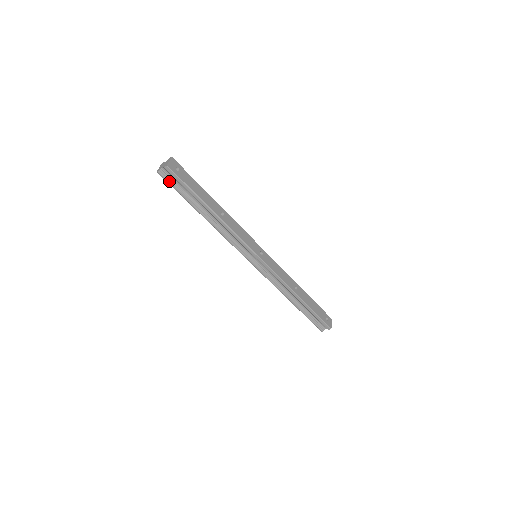
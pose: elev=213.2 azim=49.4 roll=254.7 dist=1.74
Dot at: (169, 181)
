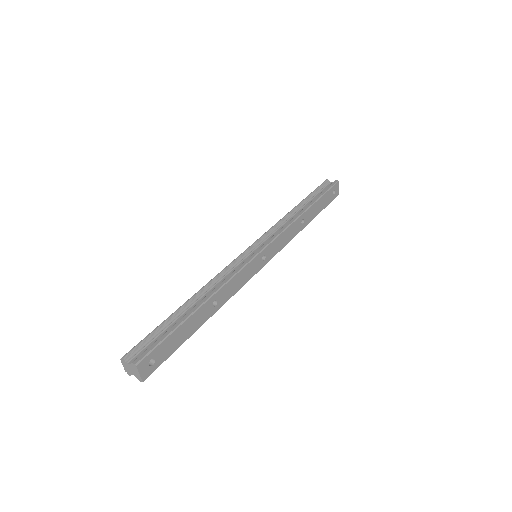
Dot at: occluded
